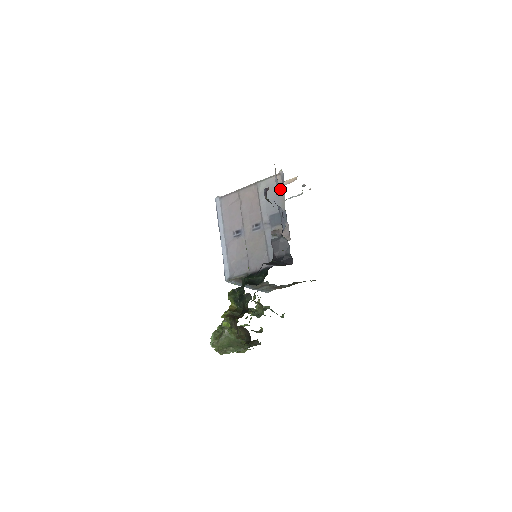
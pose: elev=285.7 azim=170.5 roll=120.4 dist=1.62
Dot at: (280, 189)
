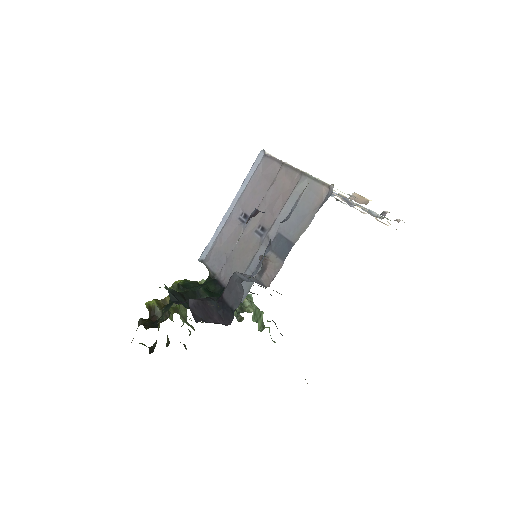
Dot at: (313, 210)
